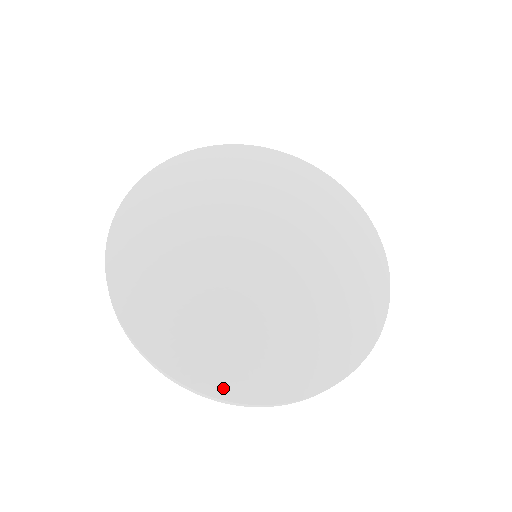
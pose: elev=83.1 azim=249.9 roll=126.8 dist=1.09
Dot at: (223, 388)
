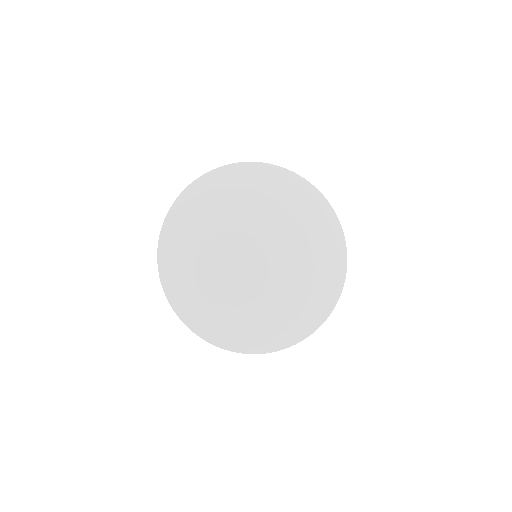
Dot at: (172, 294)
